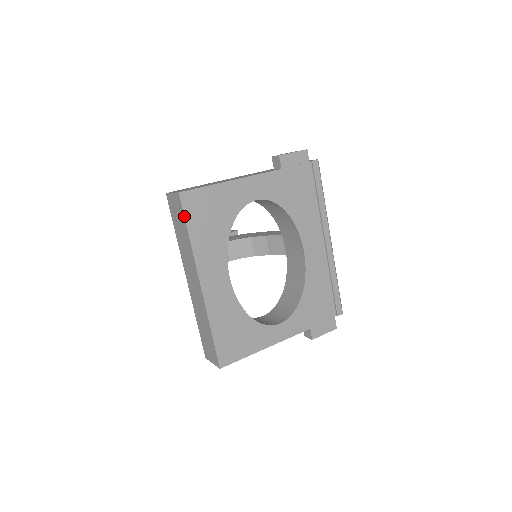
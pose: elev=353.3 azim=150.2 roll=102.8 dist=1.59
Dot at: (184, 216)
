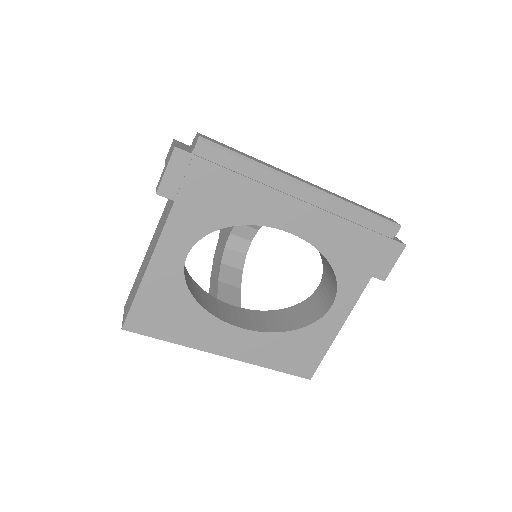
Dot at: (148, 336)
